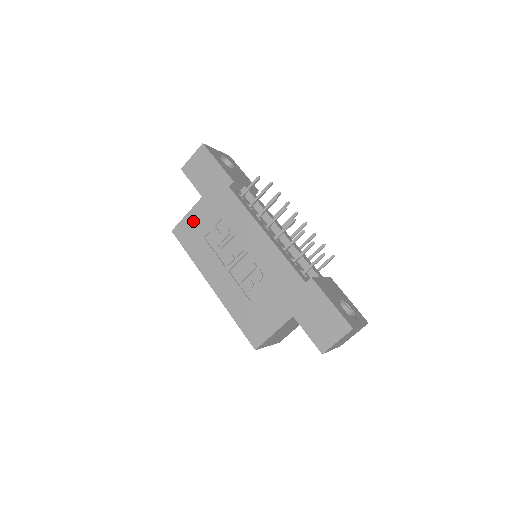
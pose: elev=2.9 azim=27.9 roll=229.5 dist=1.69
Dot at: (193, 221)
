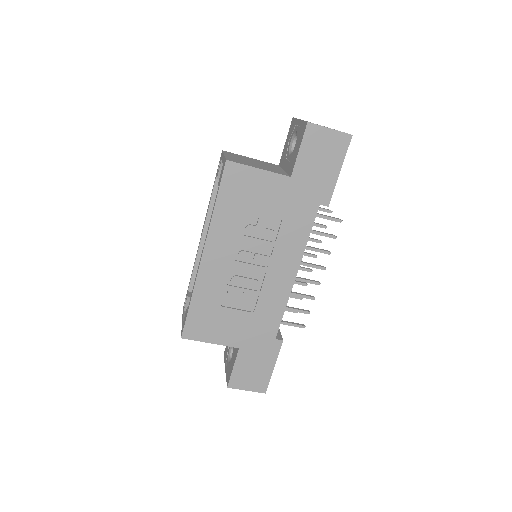
Dot at: (257, 184)
